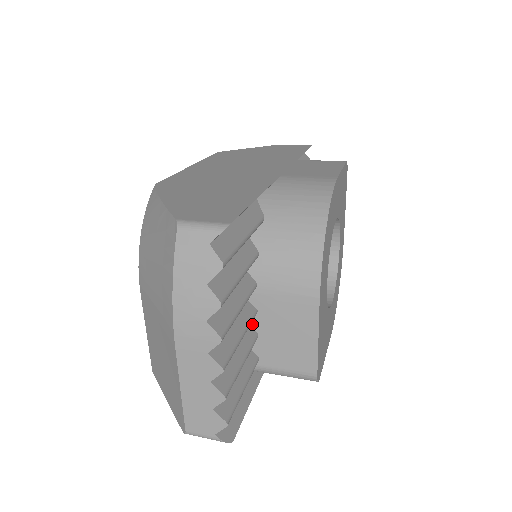
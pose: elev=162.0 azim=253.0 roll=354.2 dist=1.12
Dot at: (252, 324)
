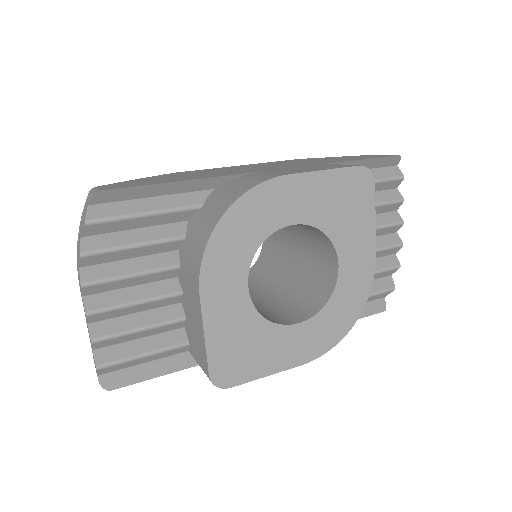
Dot at: (183, 306)
